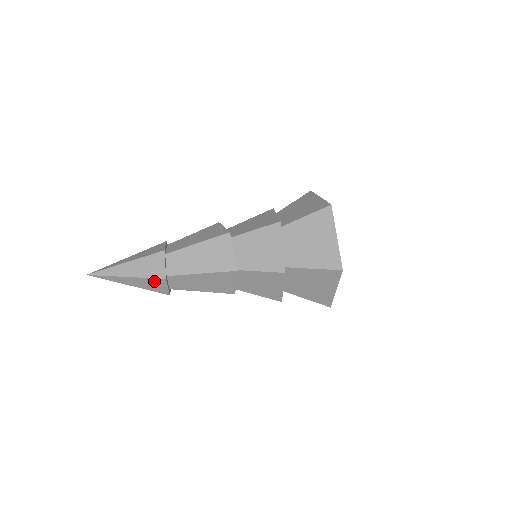
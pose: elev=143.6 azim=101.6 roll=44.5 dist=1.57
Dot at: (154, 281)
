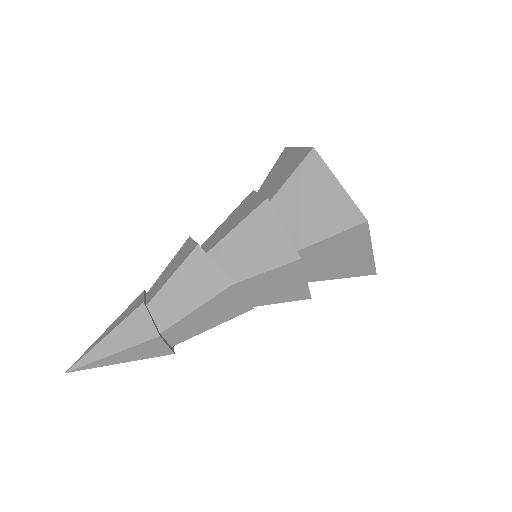
Dot at: occluded
